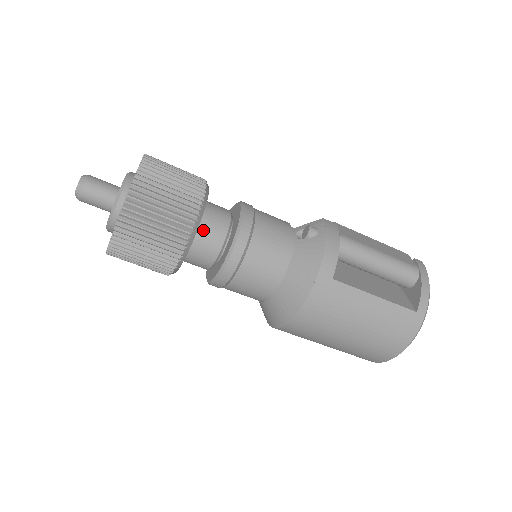
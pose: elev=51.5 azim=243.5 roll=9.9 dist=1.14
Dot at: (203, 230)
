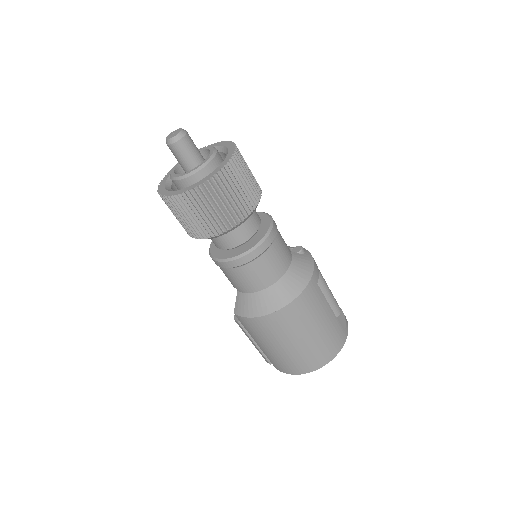
Dot at: occluded
